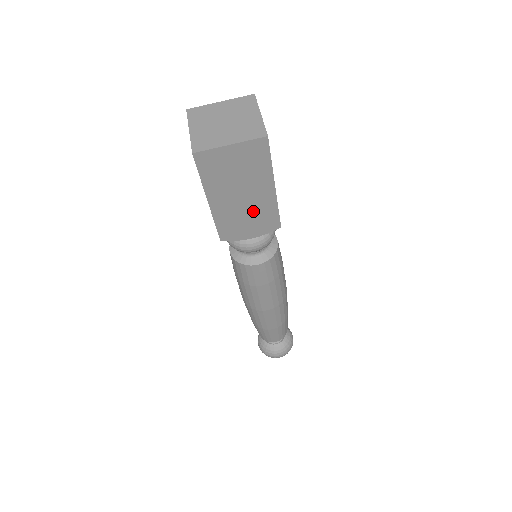
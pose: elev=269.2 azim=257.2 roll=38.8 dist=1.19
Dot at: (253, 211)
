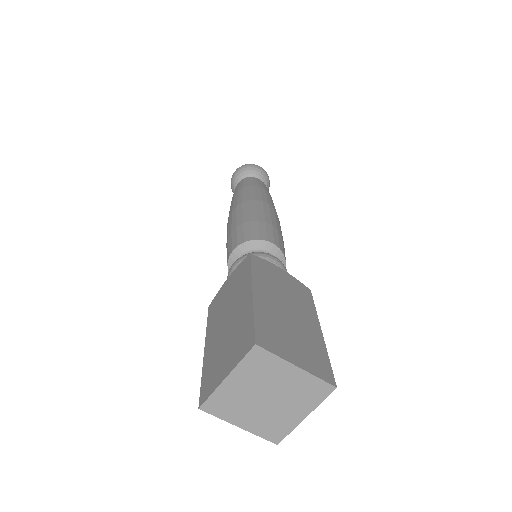
Dot at: occluded
